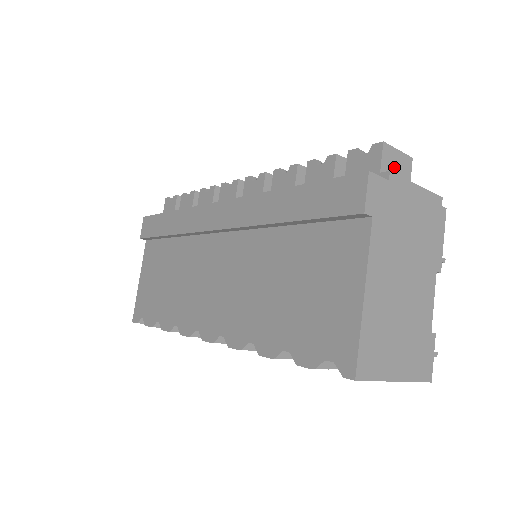
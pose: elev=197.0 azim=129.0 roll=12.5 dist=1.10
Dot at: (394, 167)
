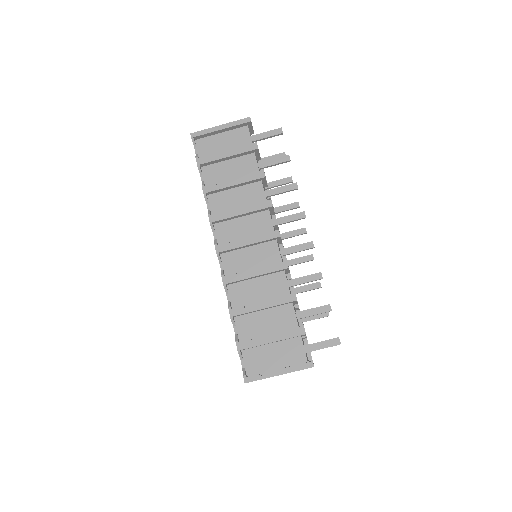
Dot at: occluded
